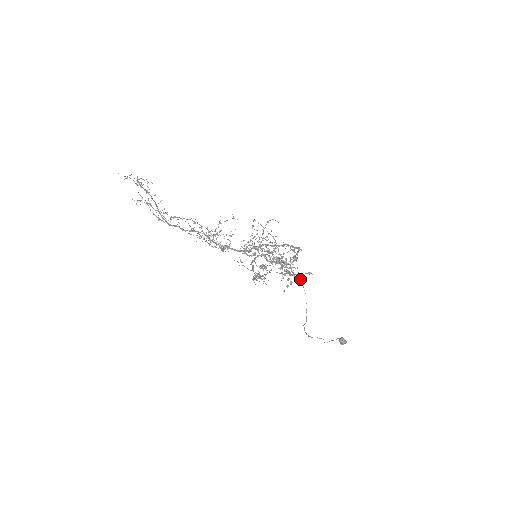
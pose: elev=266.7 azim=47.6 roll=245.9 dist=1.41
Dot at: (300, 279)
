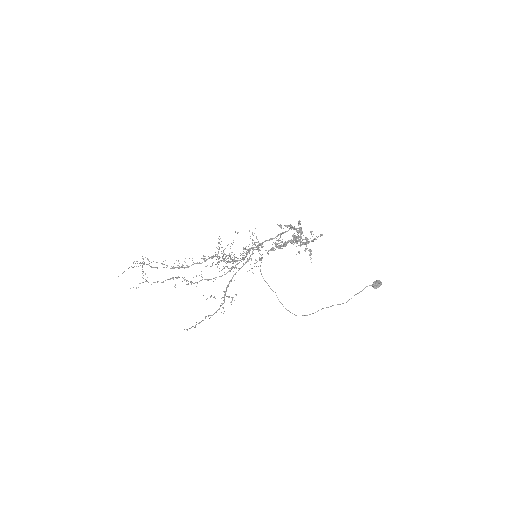
Dot at: (266, 282)
